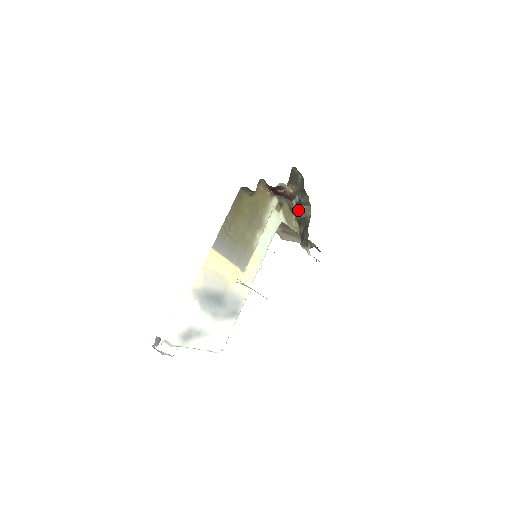
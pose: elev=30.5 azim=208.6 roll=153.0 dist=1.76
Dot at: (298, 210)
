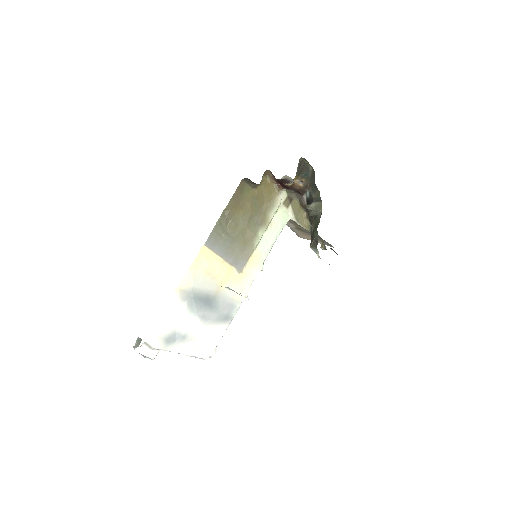
Dot at: (309, 206)
